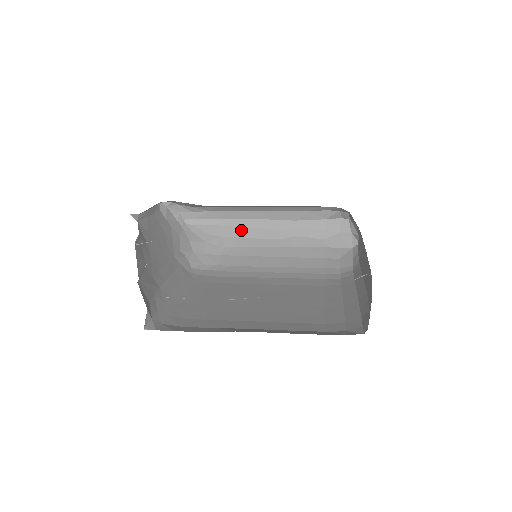
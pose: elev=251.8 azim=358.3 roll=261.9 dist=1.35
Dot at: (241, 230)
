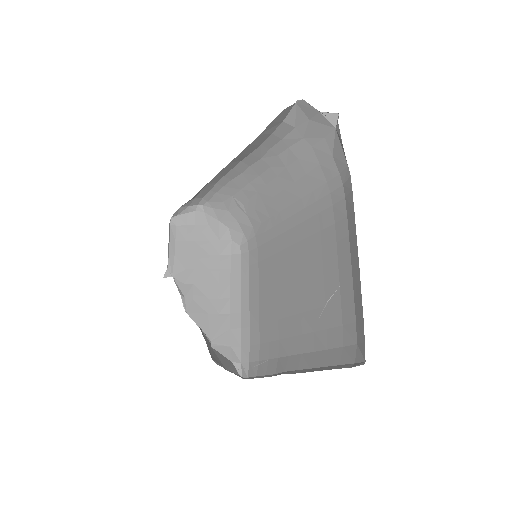
Dot at: (237, 181)
